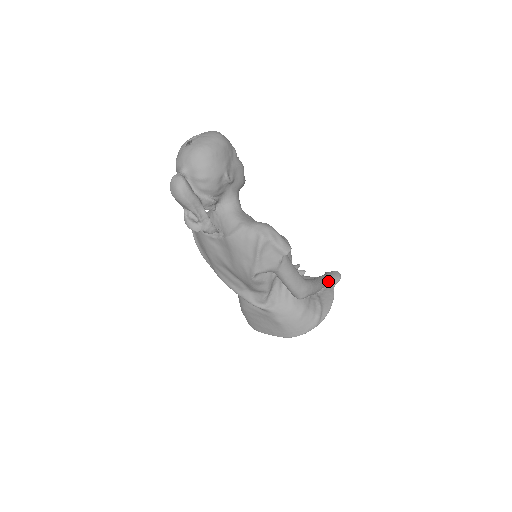
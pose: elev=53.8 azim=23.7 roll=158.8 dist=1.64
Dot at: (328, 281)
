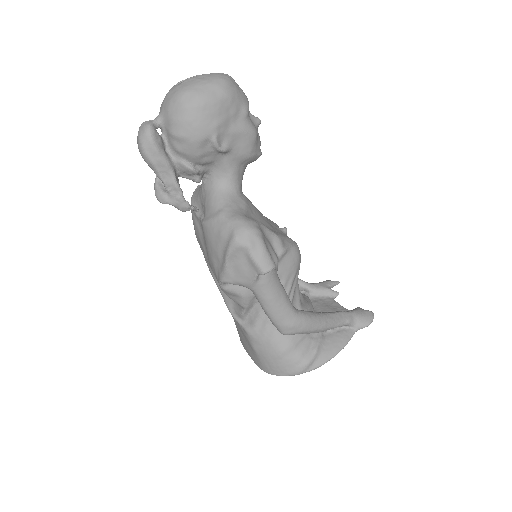
Dot at: (347, 322)
